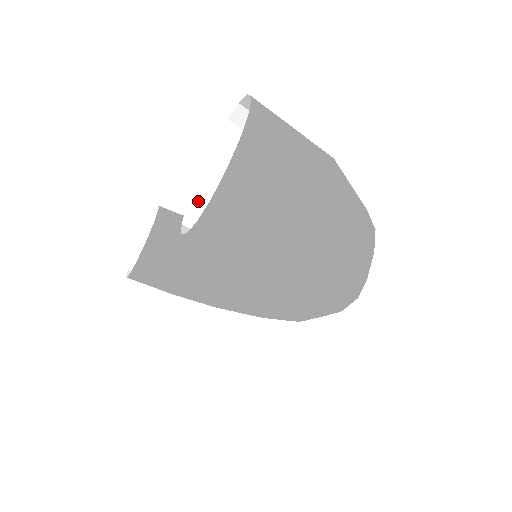
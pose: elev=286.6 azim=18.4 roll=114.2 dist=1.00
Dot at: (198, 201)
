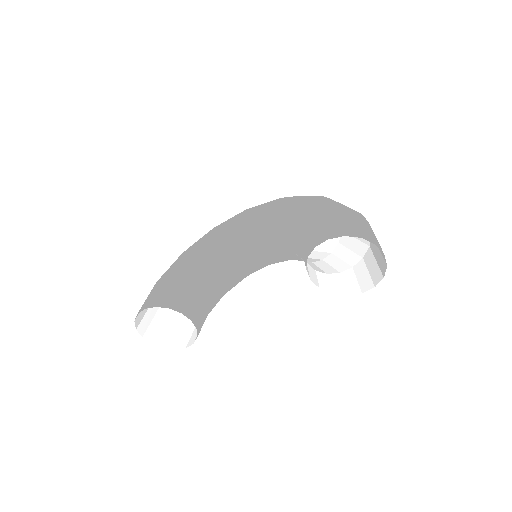
Dot at: (314, 281)
